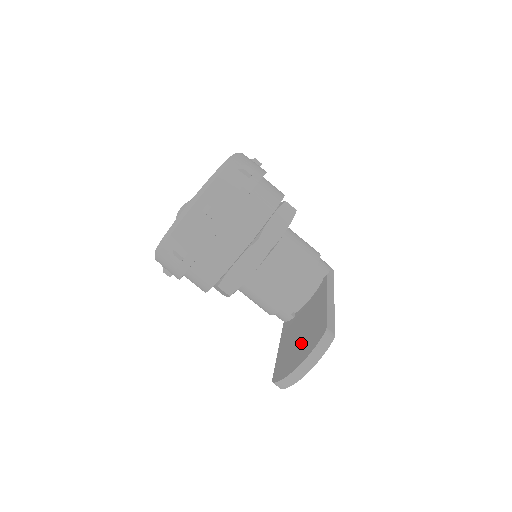
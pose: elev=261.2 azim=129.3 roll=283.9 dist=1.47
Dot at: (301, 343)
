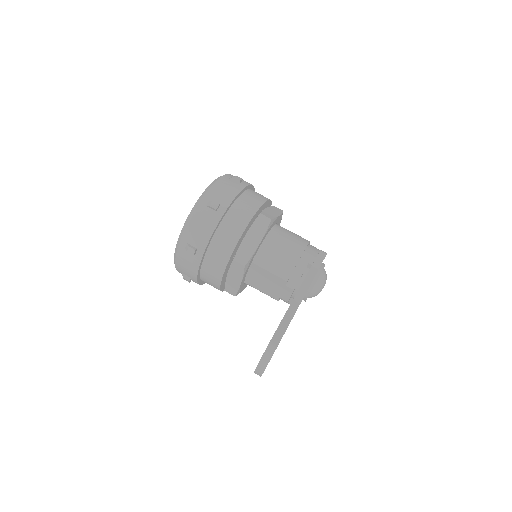
Dot at: occluded
